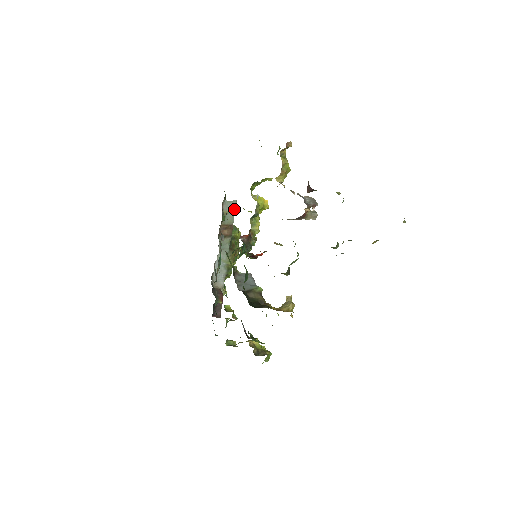
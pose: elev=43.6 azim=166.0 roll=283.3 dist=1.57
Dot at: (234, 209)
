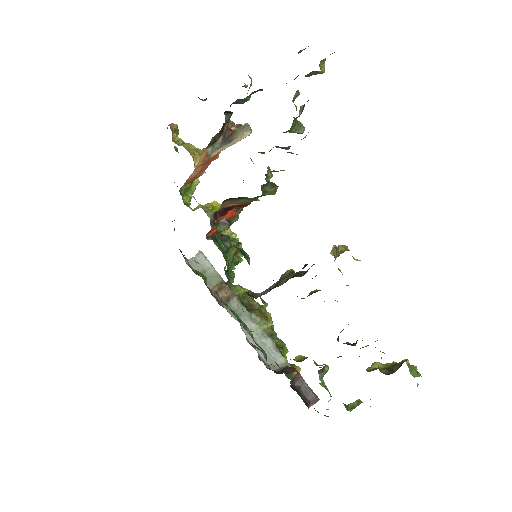
Dot at: (207, 262)
